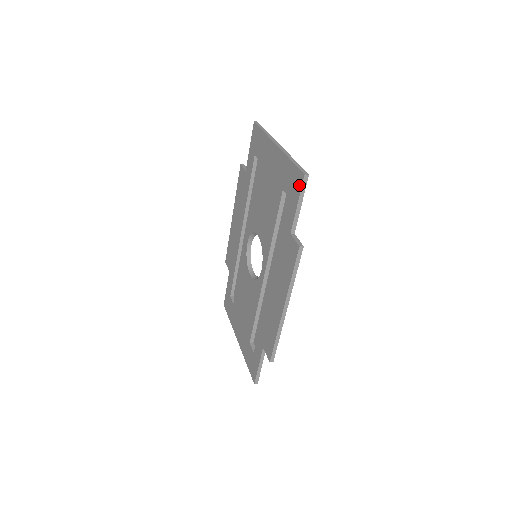
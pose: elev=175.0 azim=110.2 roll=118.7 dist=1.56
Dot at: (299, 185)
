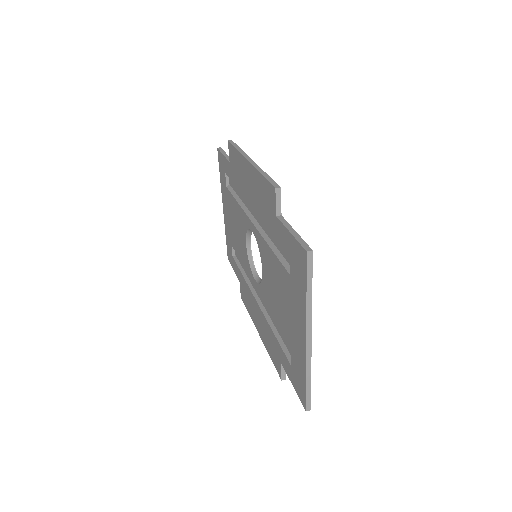
Dot at: (300, 396)
